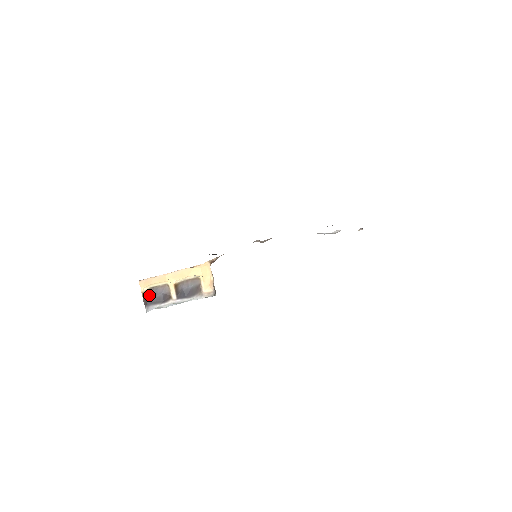
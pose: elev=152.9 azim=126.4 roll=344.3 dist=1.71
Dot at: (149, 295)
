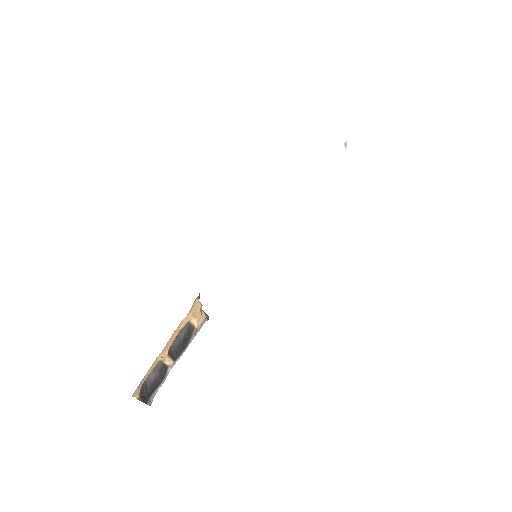
Dot at: (143, 390)
